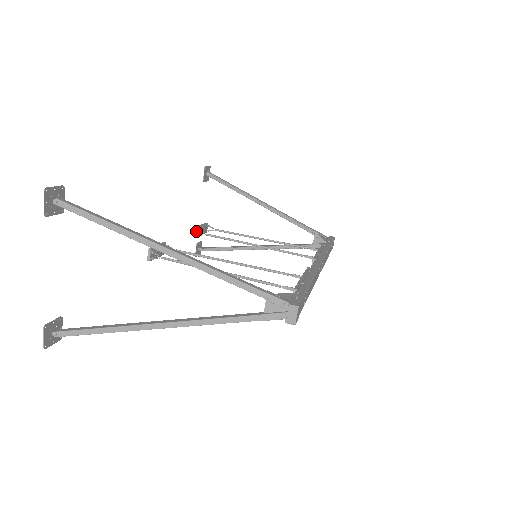
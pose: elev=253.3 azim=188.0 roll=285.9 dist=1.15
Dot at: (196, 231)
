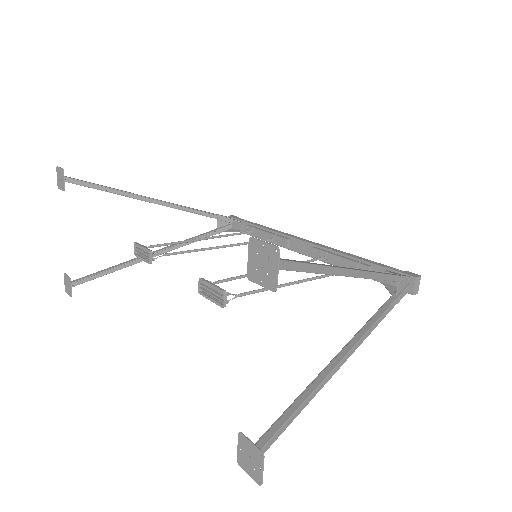
Dot at: (151, 256)
